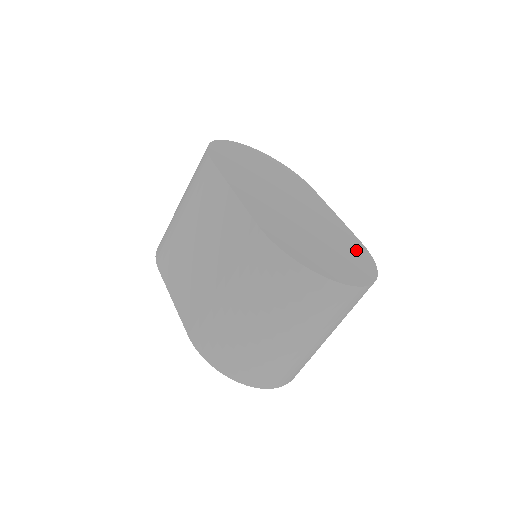
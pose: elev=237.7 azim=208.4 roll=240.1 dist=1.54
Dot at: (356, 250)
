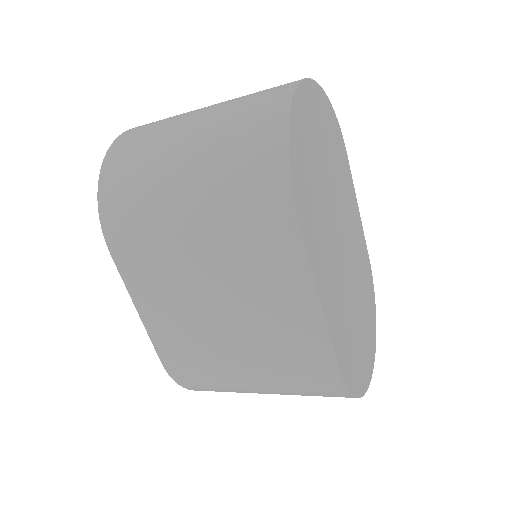
Dot at: (369, 288)
